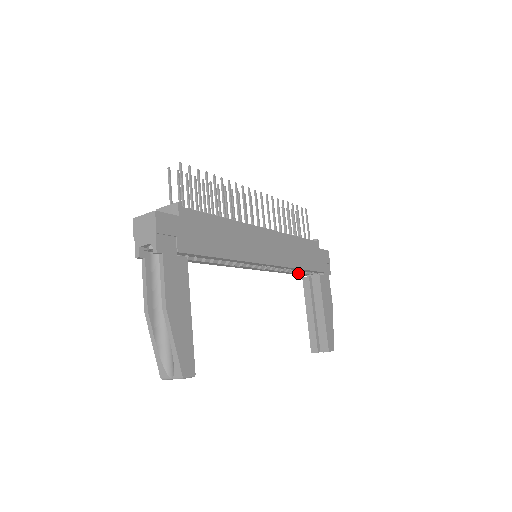
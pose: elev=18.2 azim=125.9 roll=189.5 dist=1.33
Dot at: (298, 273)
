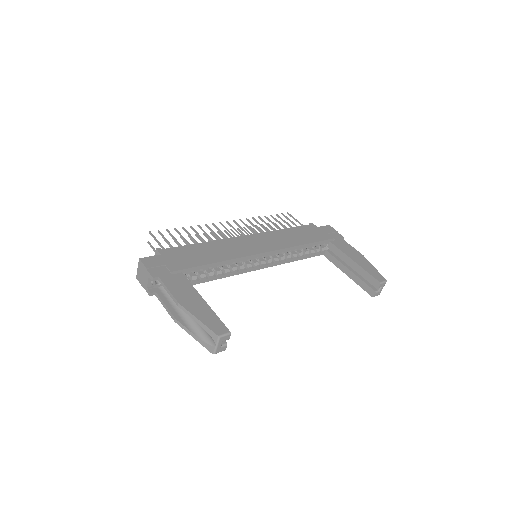
Dot at: (314, 253)
